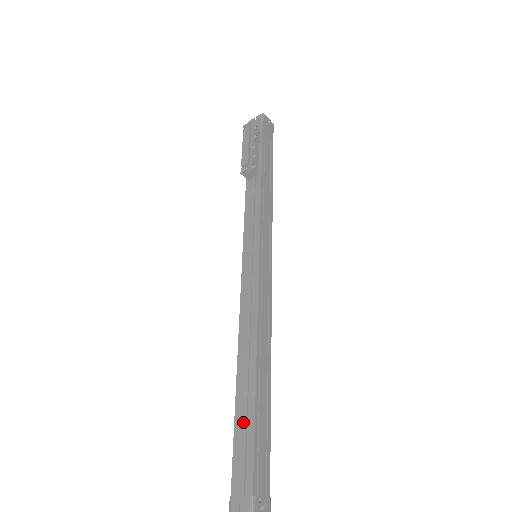
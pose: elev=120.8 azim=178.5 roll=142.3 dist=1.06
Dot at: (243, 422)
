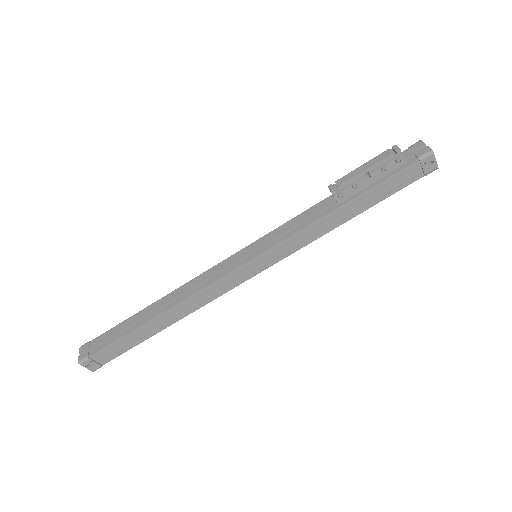
Dot at: (125, 326)
